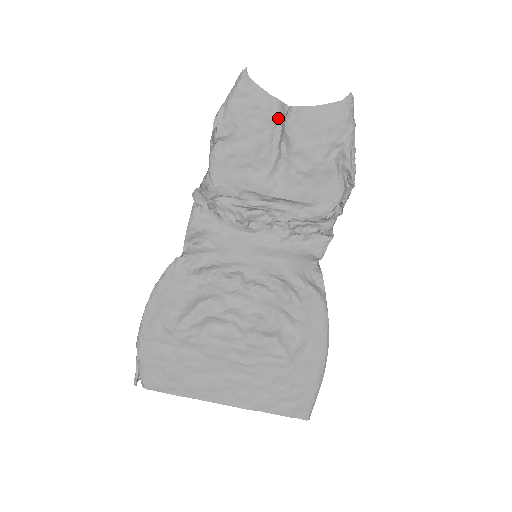
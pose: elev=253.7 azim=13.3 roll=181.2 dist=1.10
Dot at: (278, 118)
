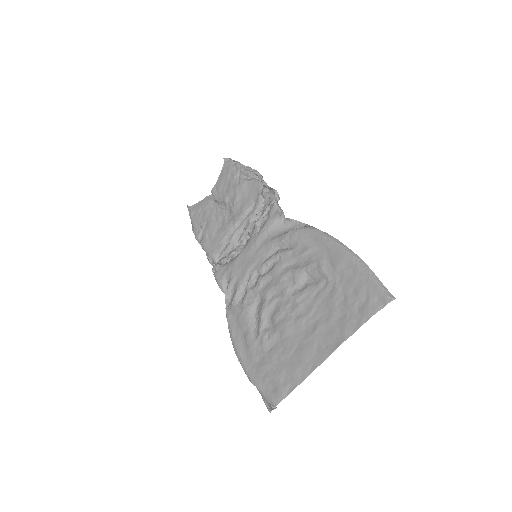
Dot at: (210, 201)
